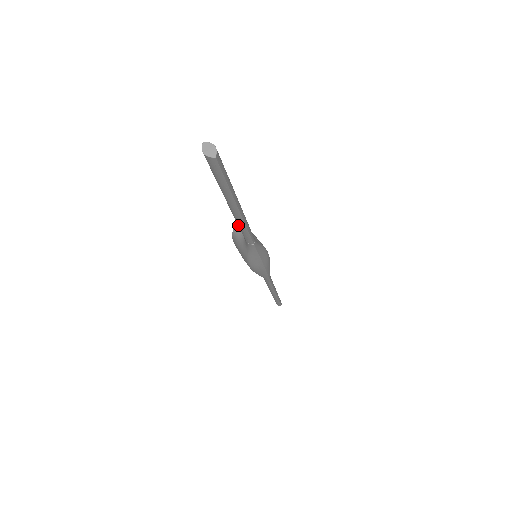
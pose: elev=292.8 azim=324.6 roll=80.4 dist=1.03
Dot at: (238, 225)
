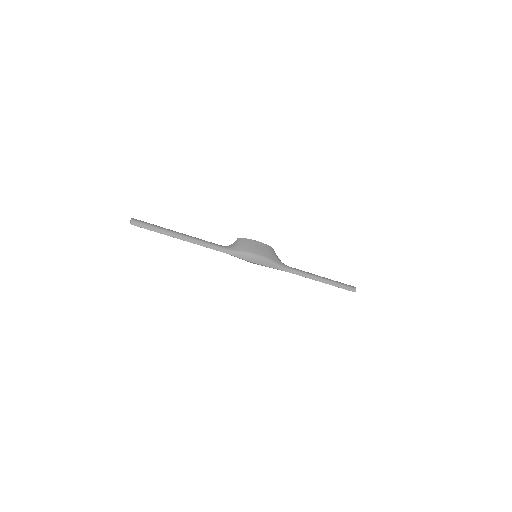
Dot at: (196, 243)
